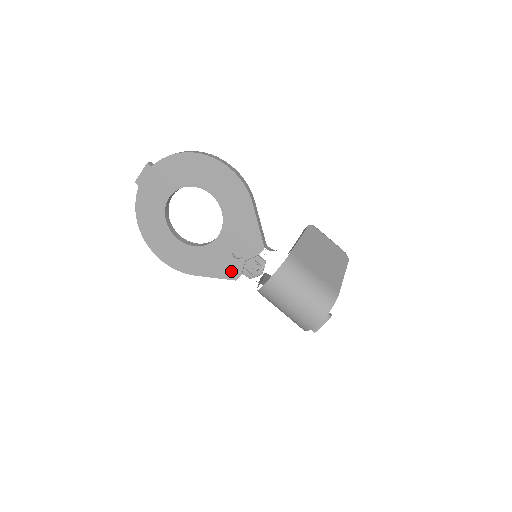
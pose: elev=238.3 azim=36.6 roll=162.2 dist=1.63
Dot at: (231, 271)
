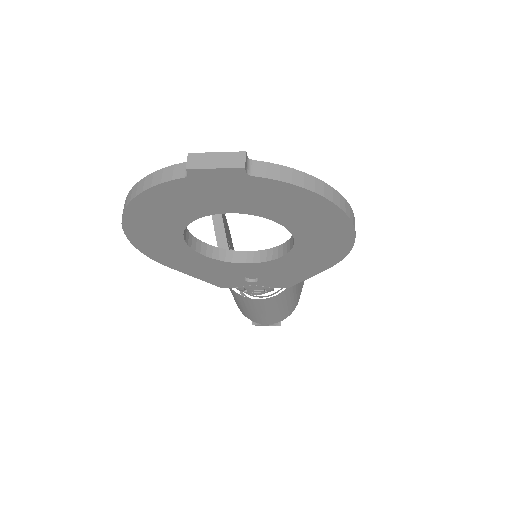
Dot at: (225, 282)
